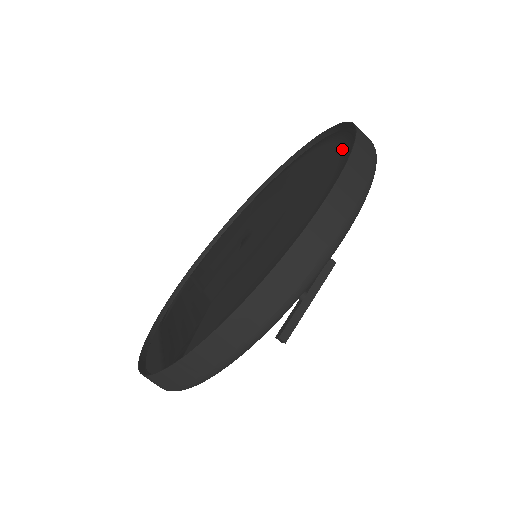
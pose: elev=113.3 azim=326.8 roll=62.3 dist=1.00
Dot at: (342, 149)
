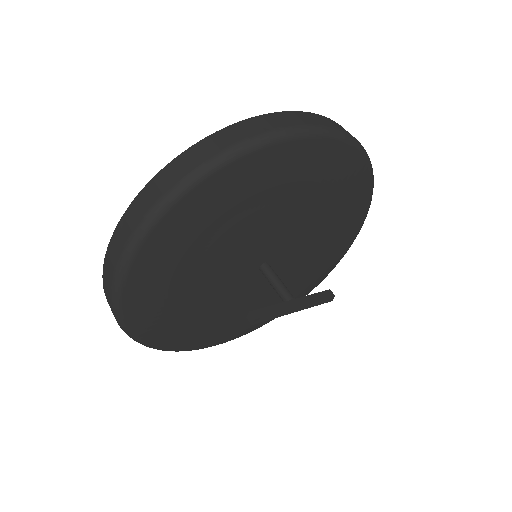
Dot at: occluded
